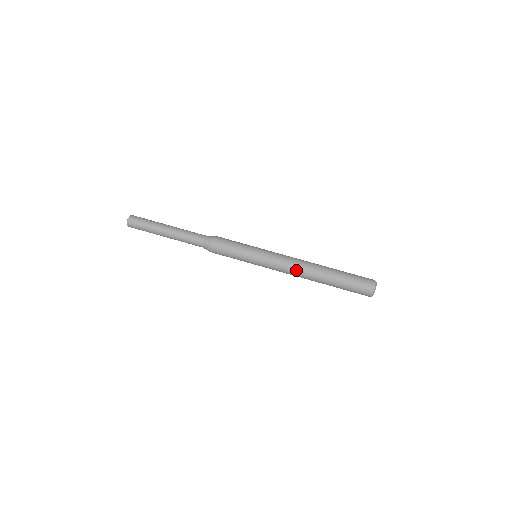
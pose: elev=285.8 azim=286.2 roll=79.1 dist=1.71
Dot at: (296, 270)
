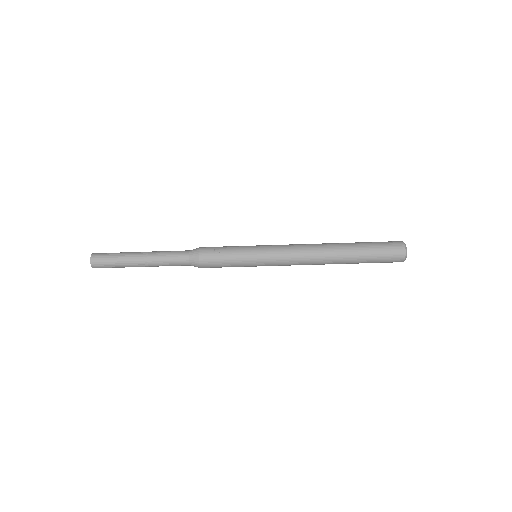
Dot at: occluded
